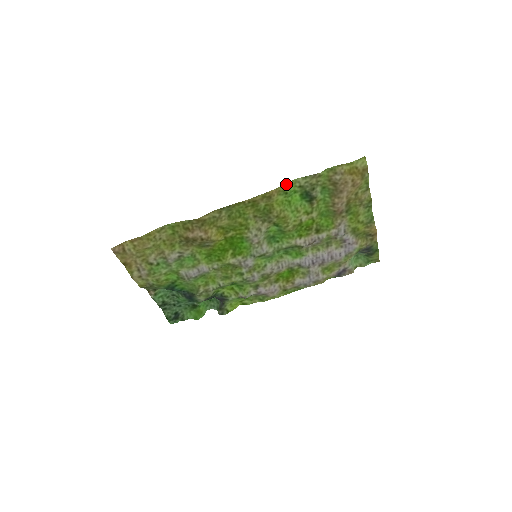
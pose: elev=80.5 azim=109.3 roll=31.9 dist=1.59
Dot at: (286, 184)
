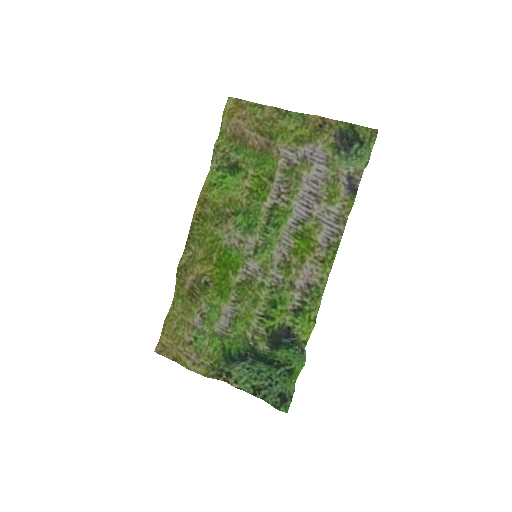
Dot at: (207, 180)
